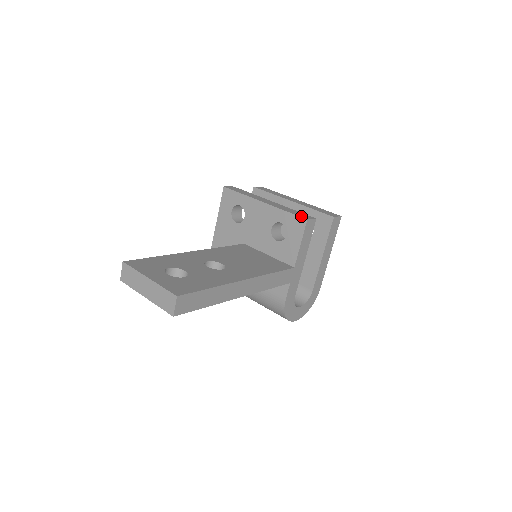
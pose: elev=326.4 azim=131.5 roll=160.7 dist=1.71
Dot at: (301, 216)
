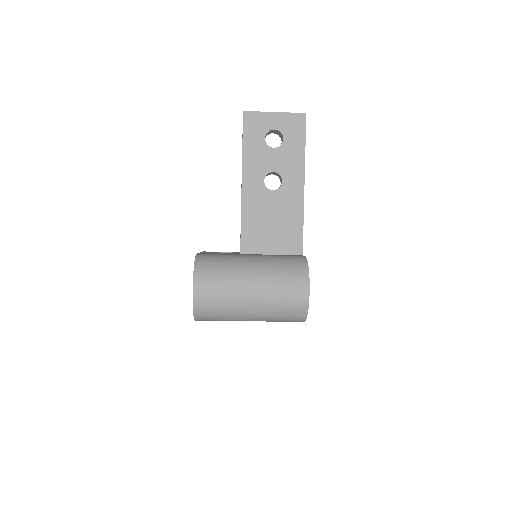
Dot at: occluded
